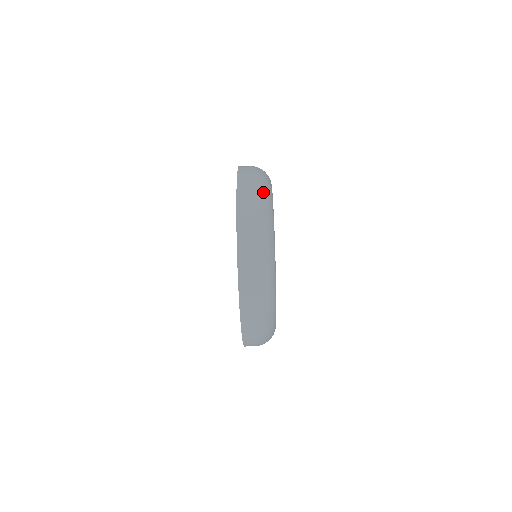
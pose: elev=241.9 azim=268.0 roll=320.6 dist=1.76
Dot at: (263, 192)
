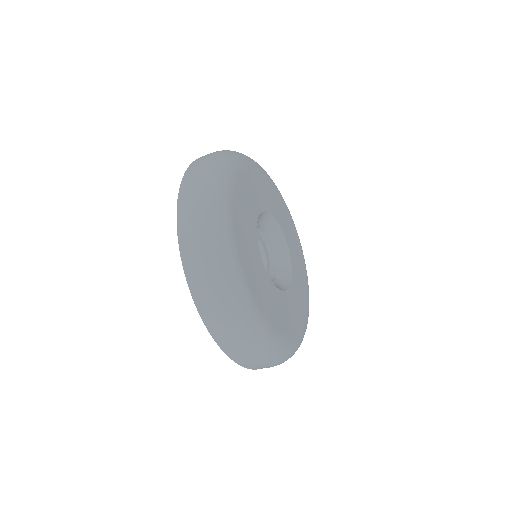
Dot at: (221, 277)
